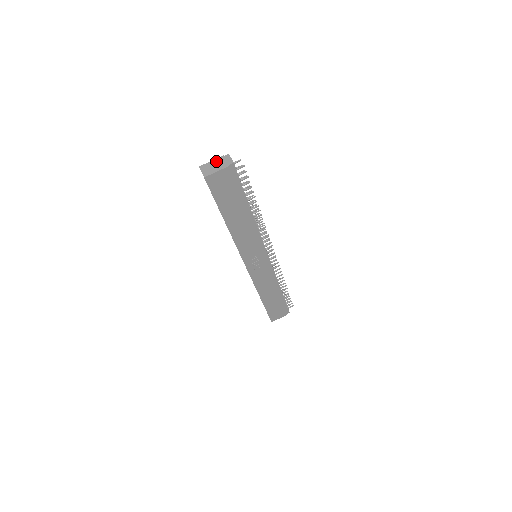
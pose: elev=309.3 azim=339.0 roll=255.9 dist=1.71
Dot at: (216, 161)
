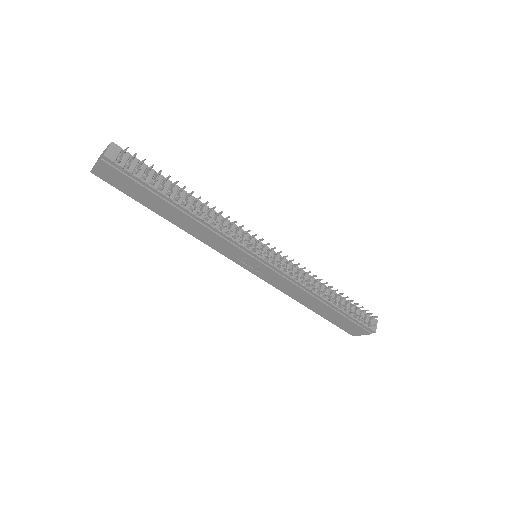
Dot at: (104, 151)
